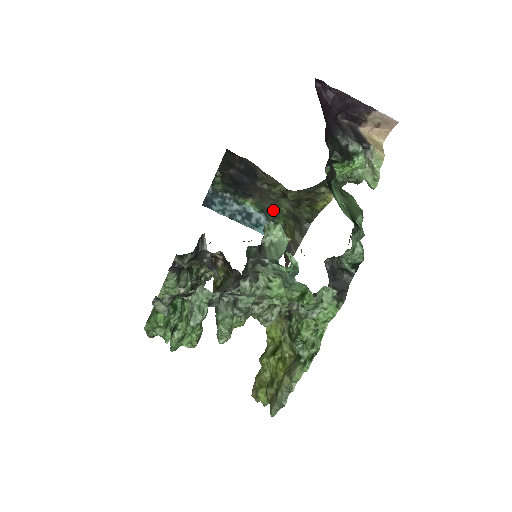
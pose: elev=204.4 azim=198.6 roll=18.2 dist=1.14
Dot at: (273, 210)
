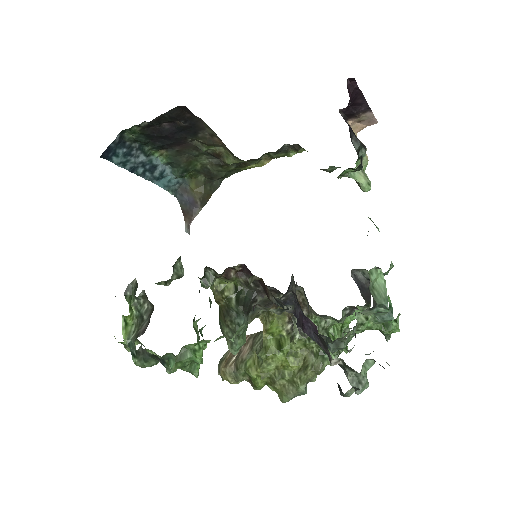
Dot at: (186, 164)
